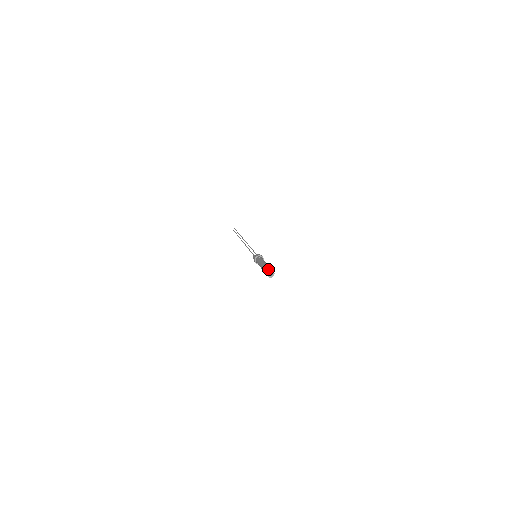
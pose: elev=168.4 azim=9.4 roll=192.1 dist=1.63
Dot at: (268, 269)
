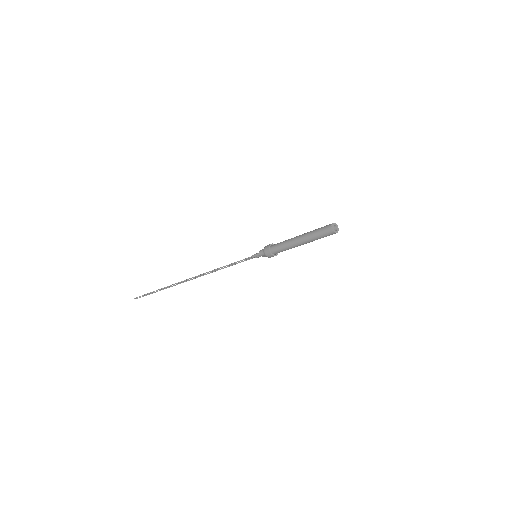
Dot at: (329, 224)
